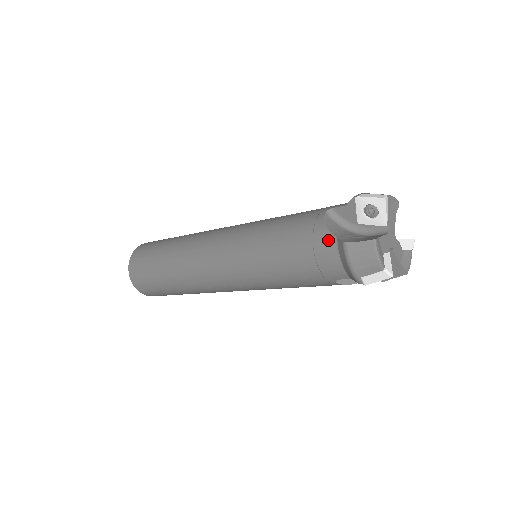
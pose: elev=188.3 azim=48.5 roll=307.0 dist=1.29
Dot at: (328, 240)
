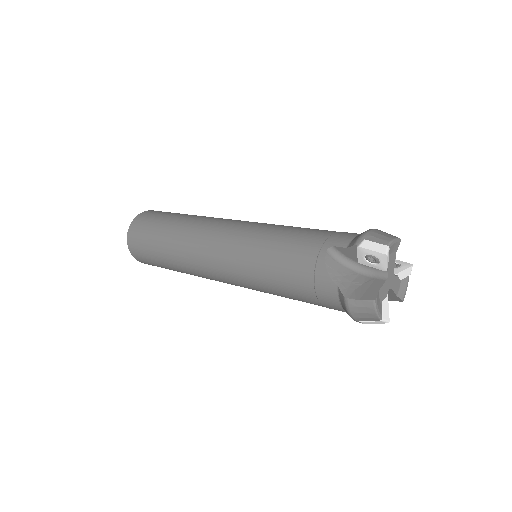
Dot at: (329, 286)
